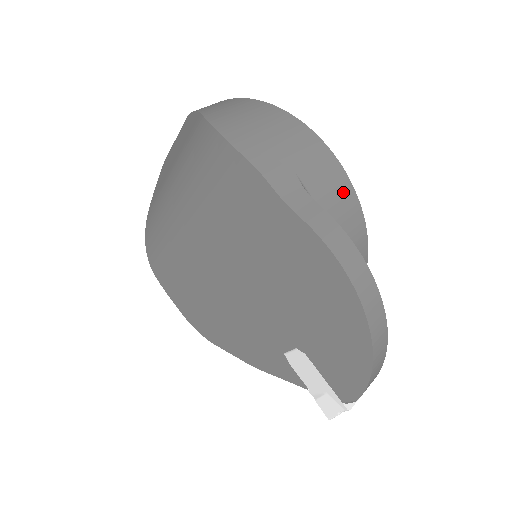
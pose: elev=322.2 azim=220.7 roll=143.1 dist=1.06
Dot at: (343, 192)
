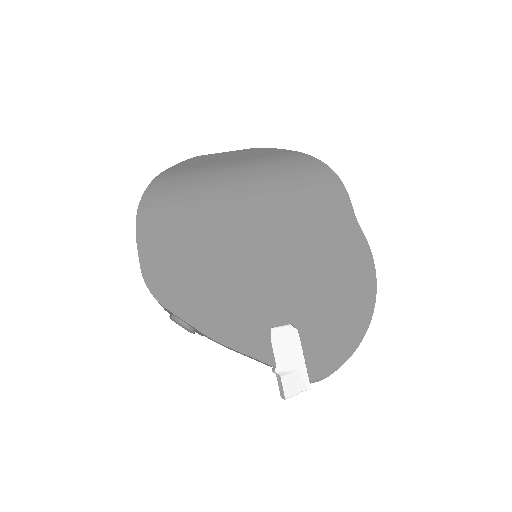
Dot at: occluded
